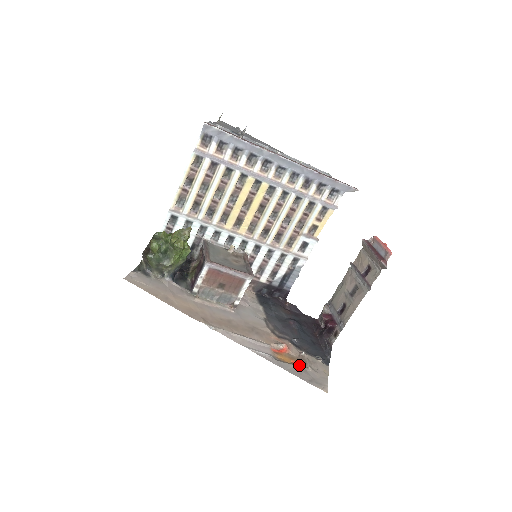
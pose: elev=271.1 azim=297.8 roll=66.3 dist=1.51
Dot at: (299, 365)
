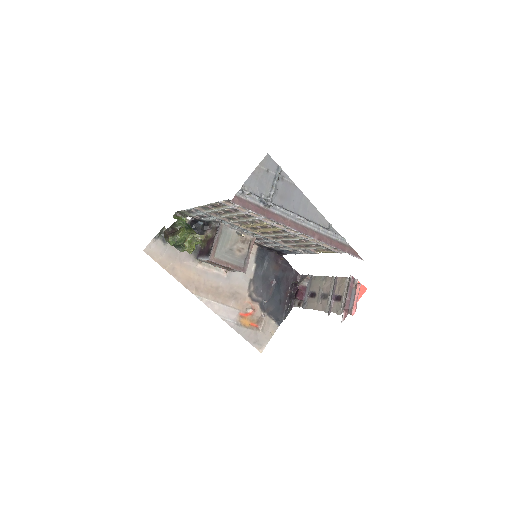
Dot at: (254, 327)
